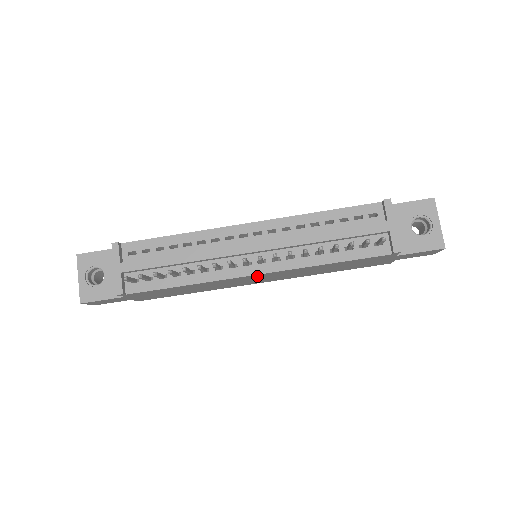
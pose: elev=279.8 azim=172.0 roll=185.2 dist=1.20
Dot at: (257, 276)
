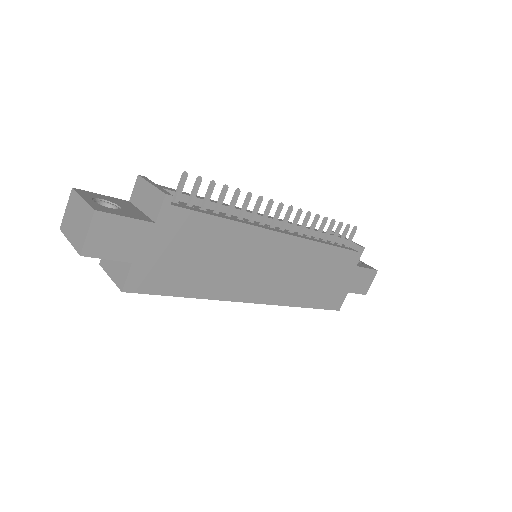
Dot at: (278, 246)
